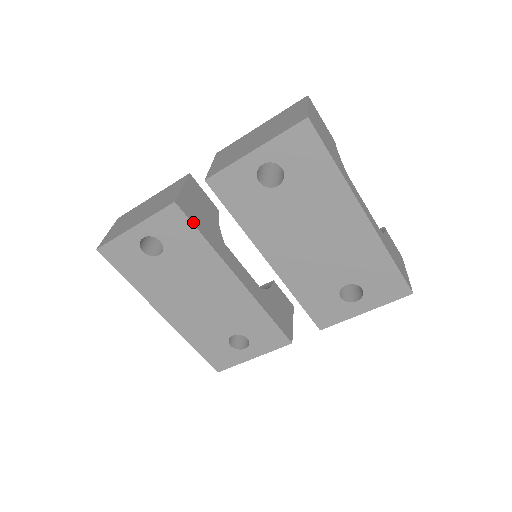
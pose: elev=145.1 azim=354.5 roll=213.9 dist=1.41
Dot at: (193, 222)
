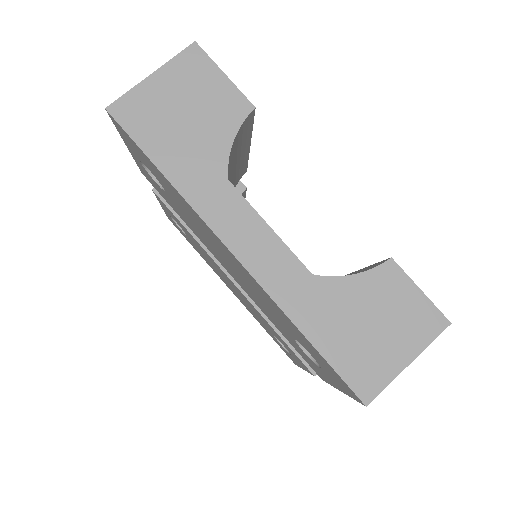
Dot at: (174, 211)
